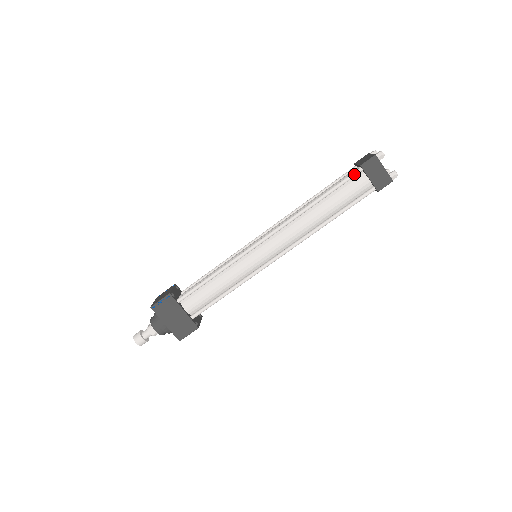
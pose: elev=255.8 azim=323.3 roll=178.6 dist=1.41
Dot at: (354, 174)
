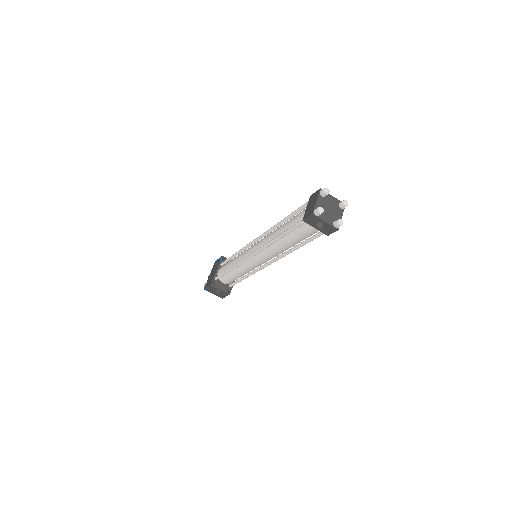
Dot at: (306, 203)
